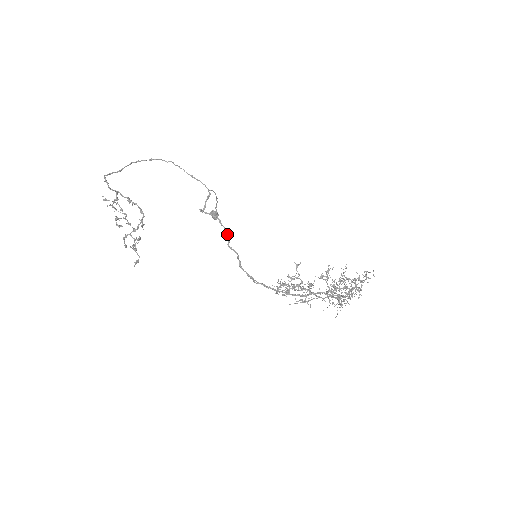
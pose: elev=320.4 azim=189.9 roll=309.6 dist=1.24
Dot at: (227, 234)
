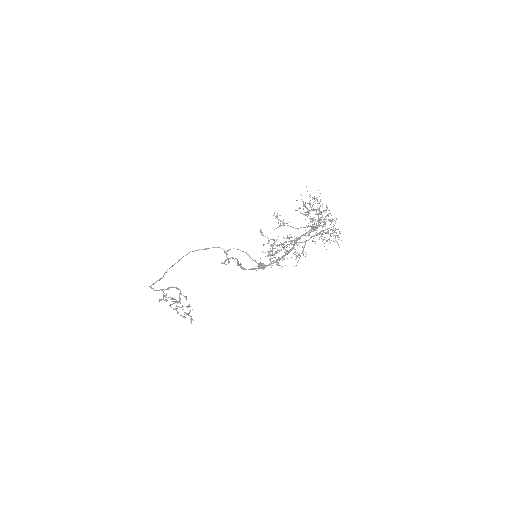
Dot at: (237, 261)
